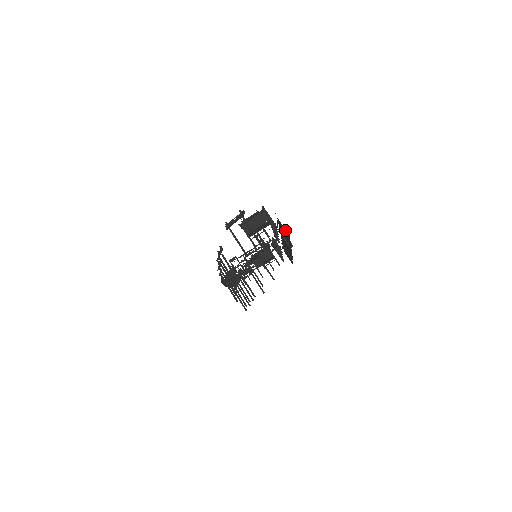
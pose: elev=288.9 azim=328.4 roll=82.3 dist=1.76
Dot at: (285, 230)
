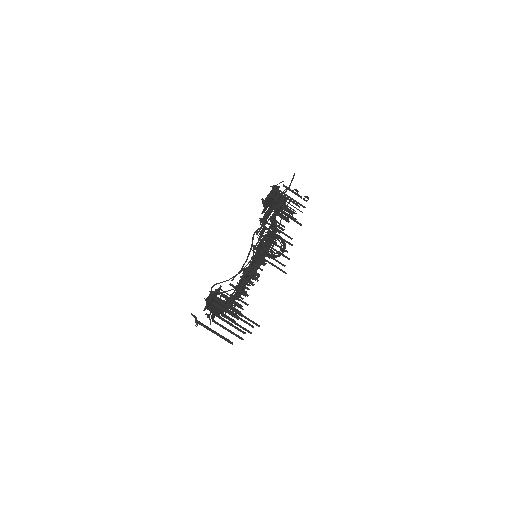
Dot at: occluded
